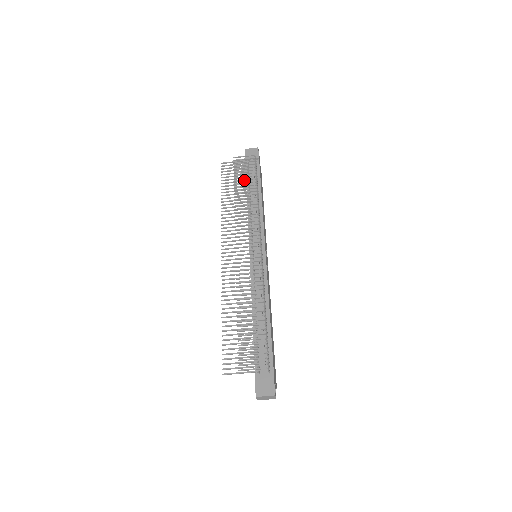
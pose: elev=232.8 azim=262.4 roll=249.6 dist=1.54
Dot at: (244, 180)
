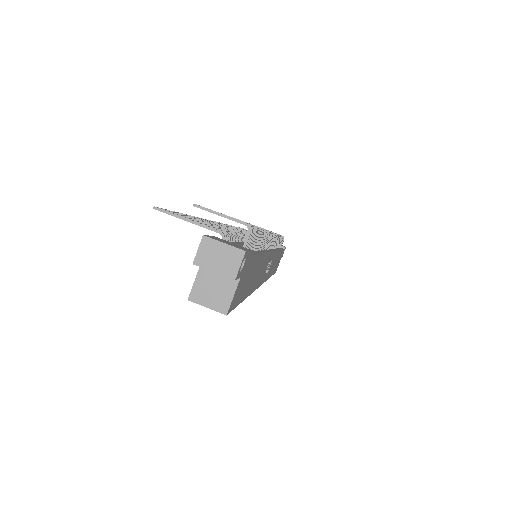
Dot at: occluded
